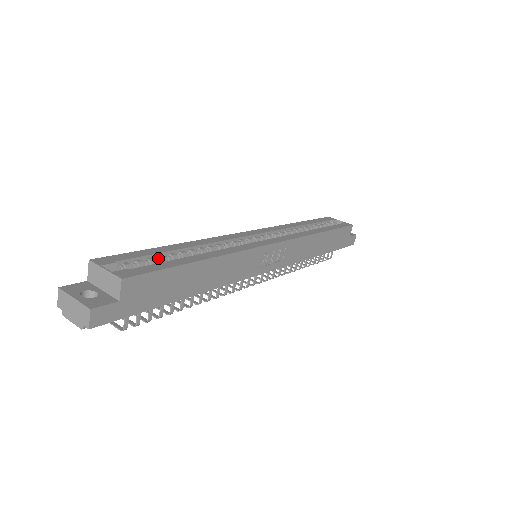
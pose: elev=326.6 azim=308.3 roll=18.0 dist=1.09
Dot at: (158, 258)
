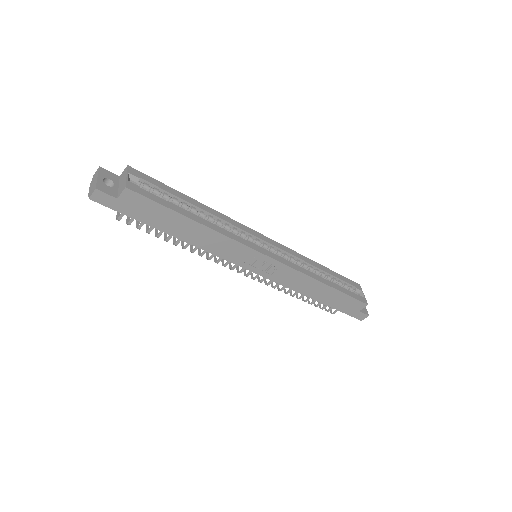
Dot at: (172, 198)
